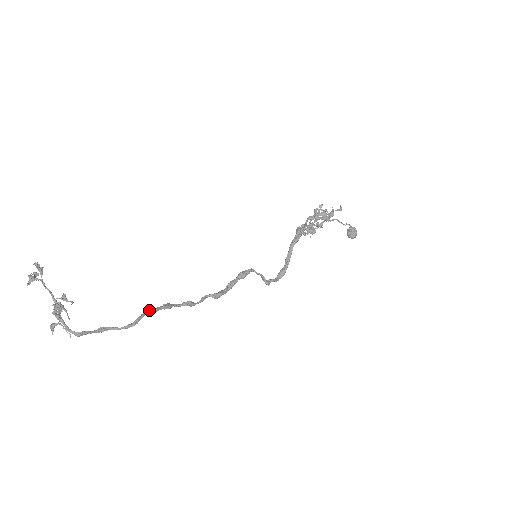
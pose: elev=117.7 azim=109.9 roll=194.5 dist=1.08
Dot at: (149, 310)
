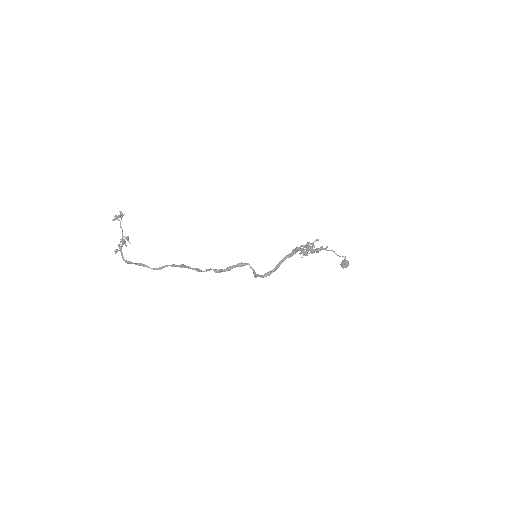
Dot at: occluded
